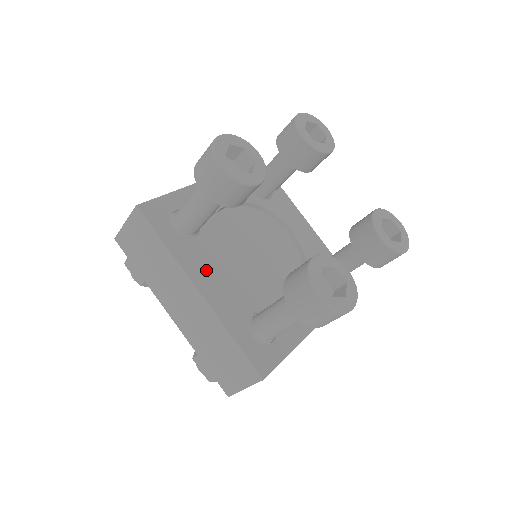
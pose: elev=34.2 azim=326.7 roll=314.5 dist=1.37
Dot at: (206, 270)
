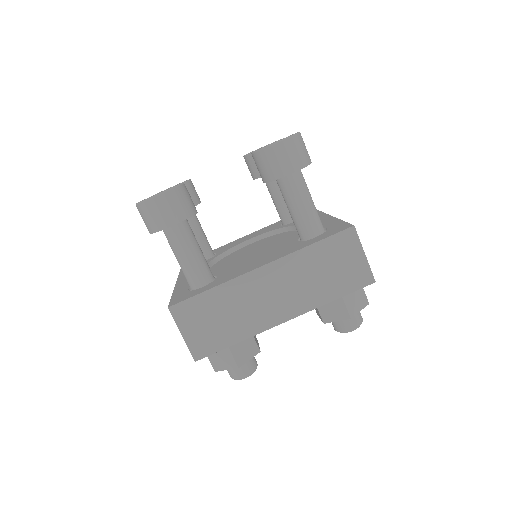
Dot at: occluded
